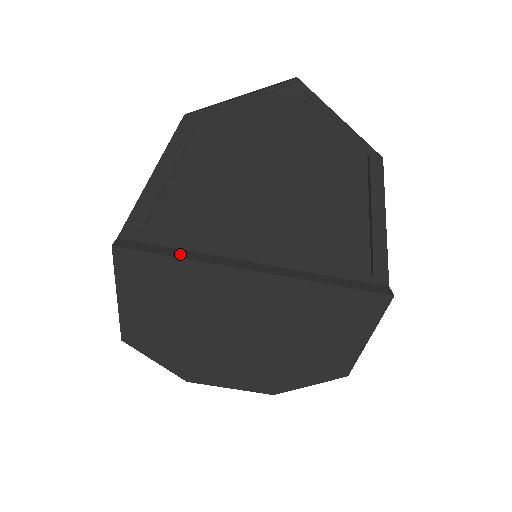
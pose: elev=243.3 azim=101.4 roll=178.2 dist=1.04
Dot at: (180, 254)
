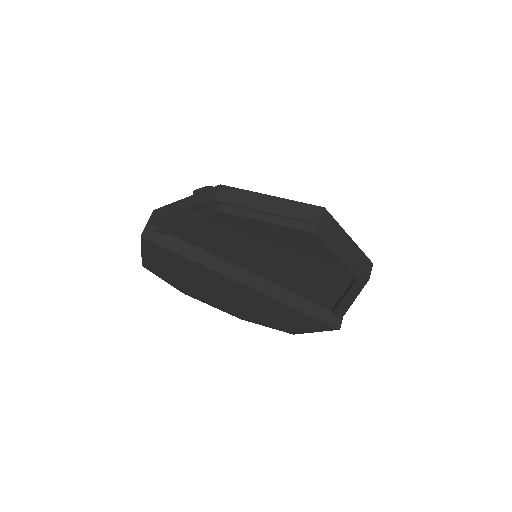
Dot at: (192, 254)
